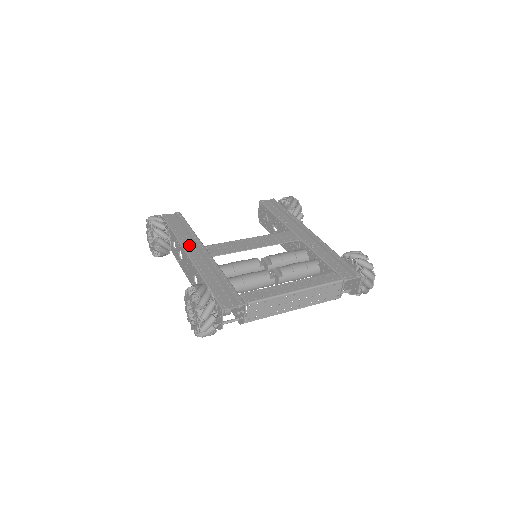
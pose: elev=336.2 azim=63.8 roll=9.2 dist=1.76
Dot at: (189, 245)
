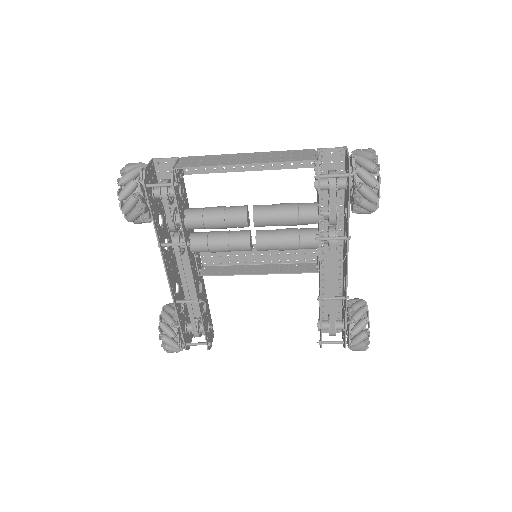
Dot at: occluded
